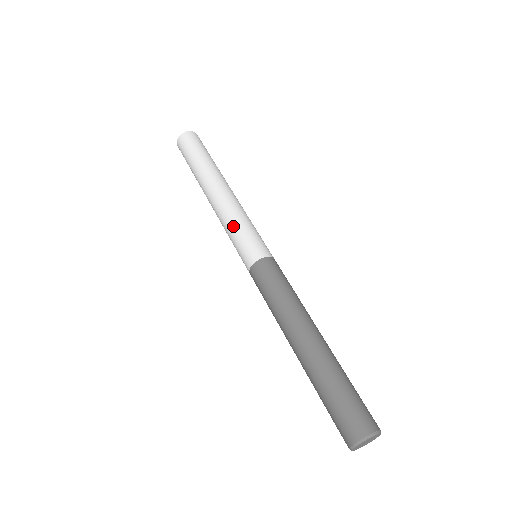
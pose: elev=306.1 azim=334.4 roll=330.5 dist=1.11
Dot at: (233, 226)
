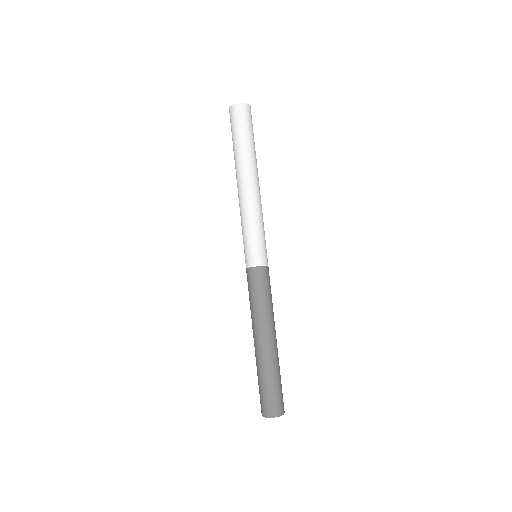
Dot at: (251, 226)
